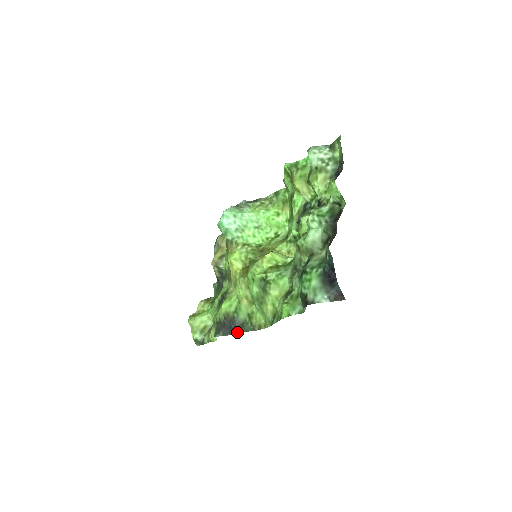
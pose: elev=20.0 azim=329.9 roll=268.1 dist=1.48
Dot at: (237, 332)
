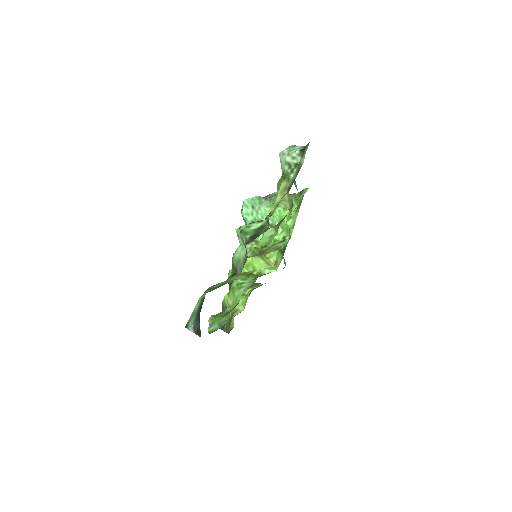
Dot at: occluded
